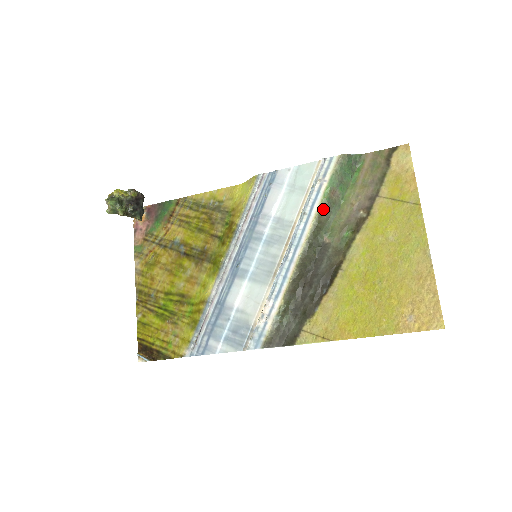
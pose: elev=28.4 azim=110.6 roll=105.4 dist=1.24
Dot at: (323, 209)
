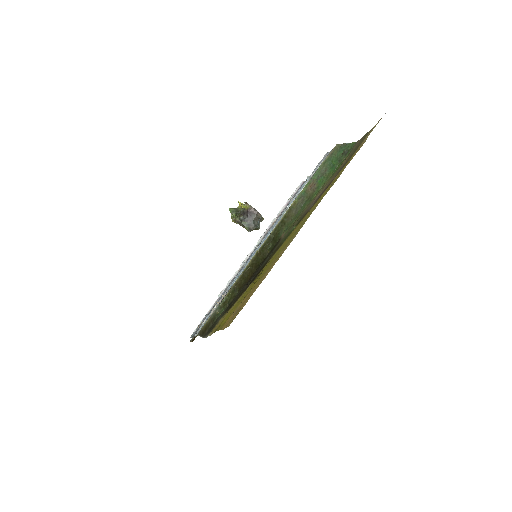
Dot at: (296, 203)
